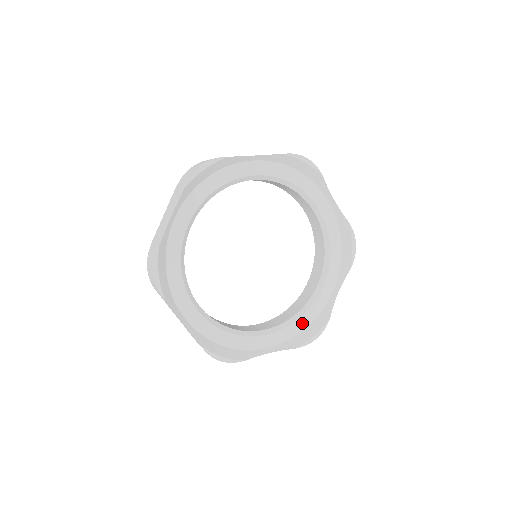
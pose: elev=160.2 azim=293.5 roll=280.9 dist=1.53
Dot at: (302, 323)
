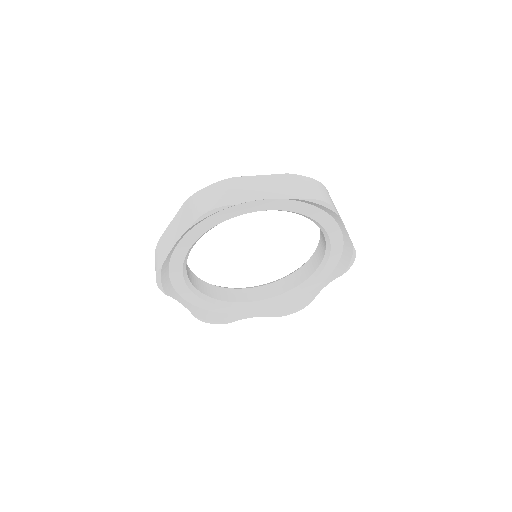
Dot at: (287, 300)
